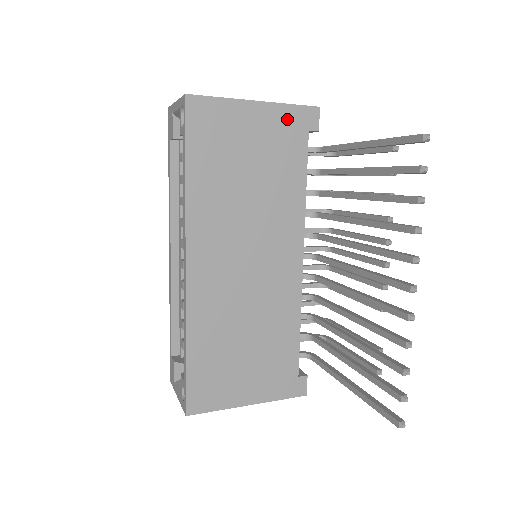
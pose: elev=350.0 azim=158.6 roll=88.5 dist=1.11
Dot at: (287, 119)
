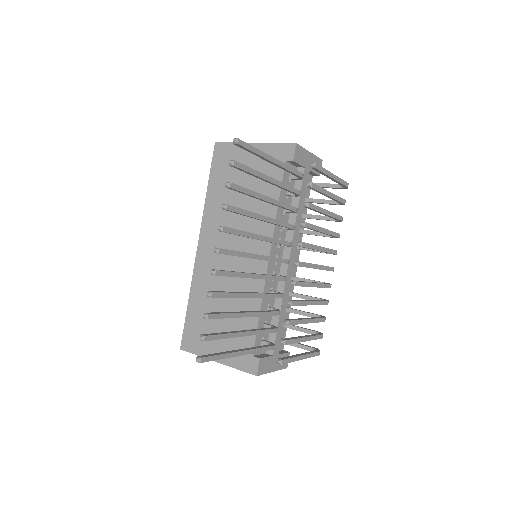
Dot at: (271, 153)
